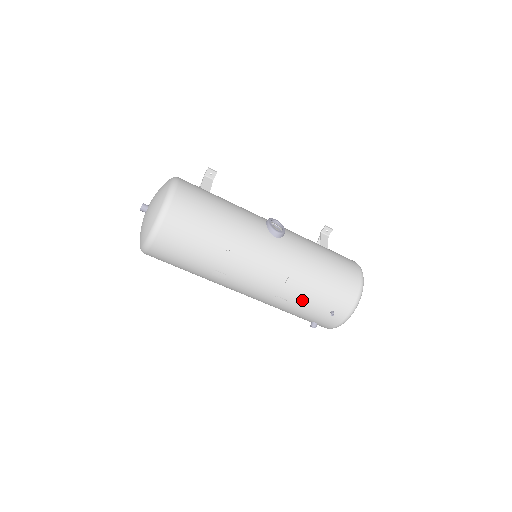
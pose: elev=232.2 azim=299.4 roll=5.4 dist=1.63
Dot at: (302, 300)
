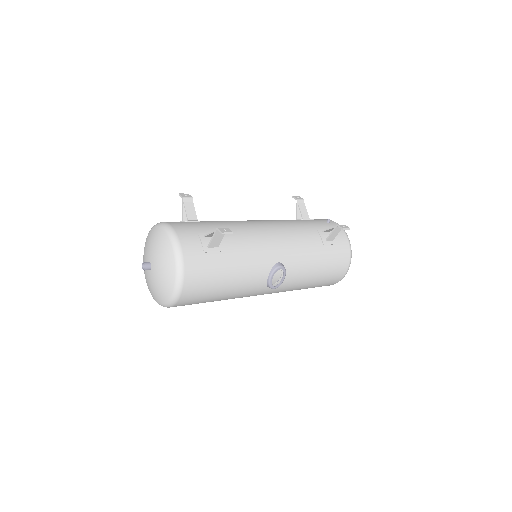
Dot at: occluded
